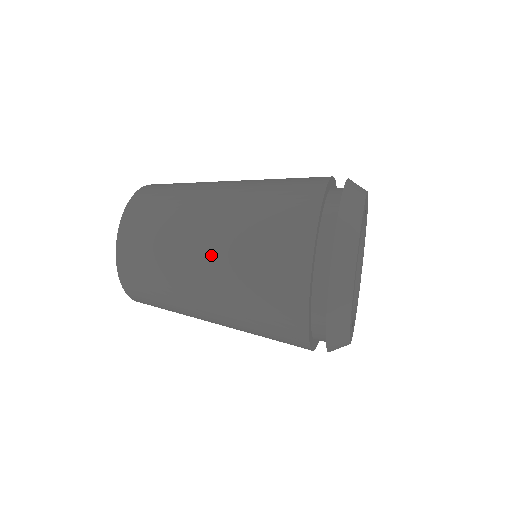
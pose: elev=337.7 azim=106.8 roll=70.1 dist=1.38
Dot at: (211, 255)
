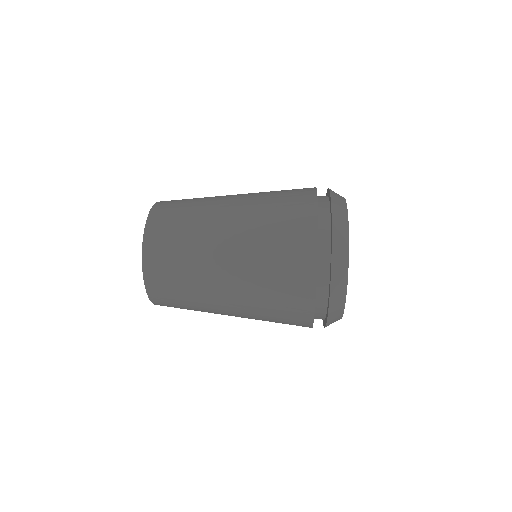
Dot at: (237, 203)
